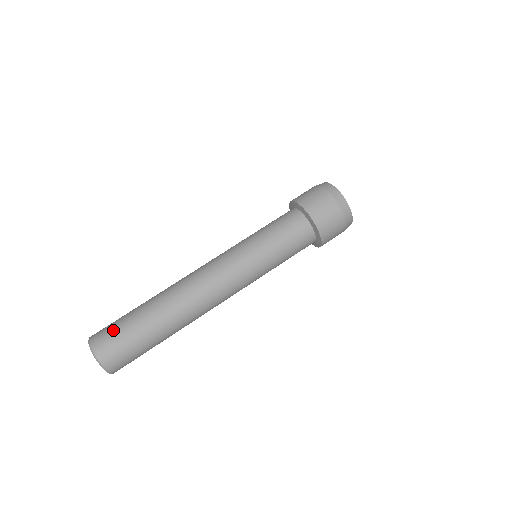
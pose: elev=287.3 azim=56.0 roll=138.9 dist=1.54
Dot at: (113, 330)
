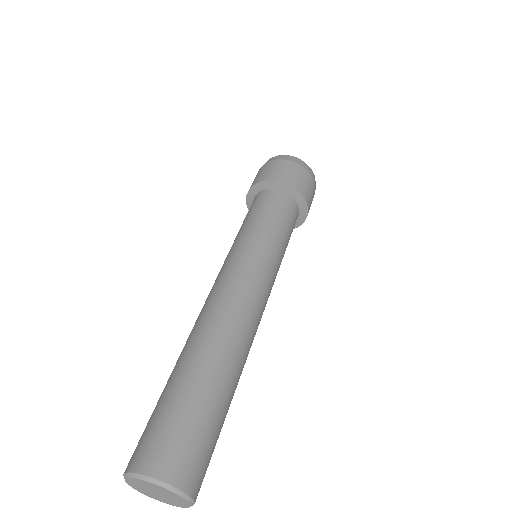
Dot at: occluded
